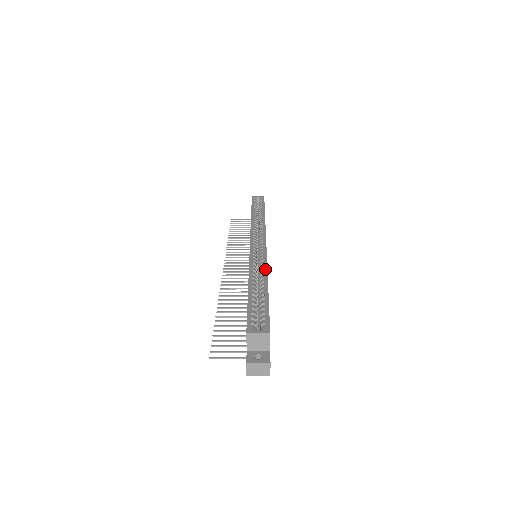
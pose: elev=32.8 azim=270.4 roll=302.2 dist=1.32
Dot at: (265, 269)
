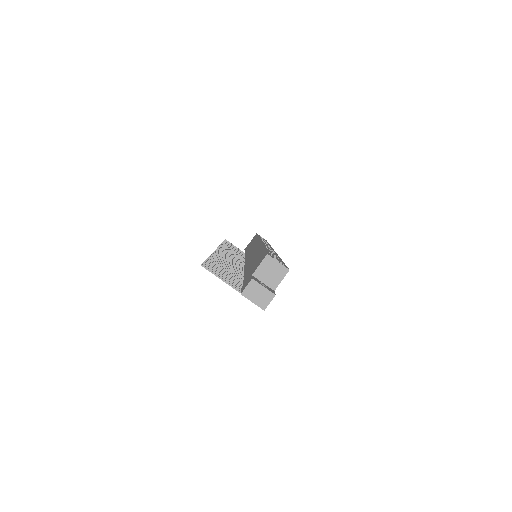
Dot at: occluded
